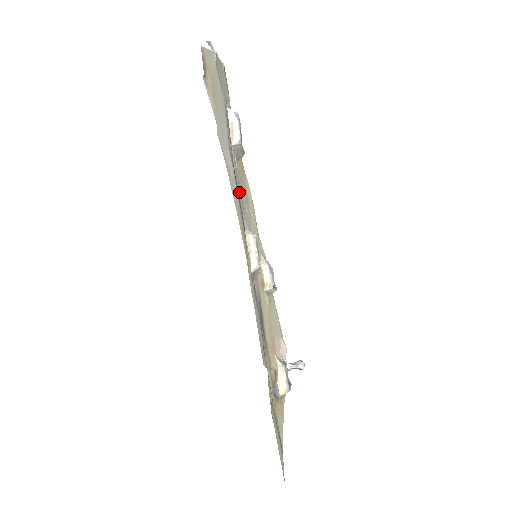
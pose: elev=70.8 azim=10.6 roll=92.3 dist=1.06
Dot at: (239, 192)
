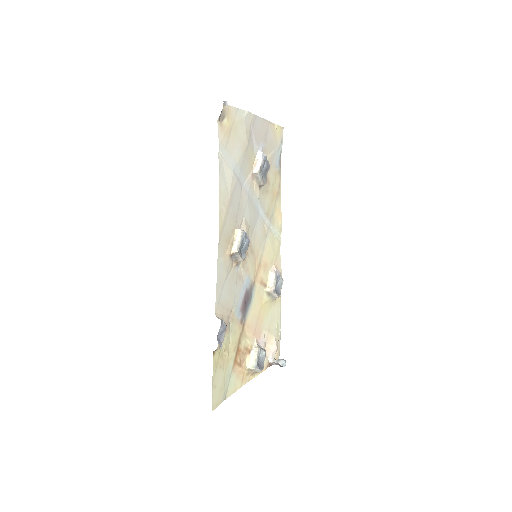
Dot at: (245, 203)
